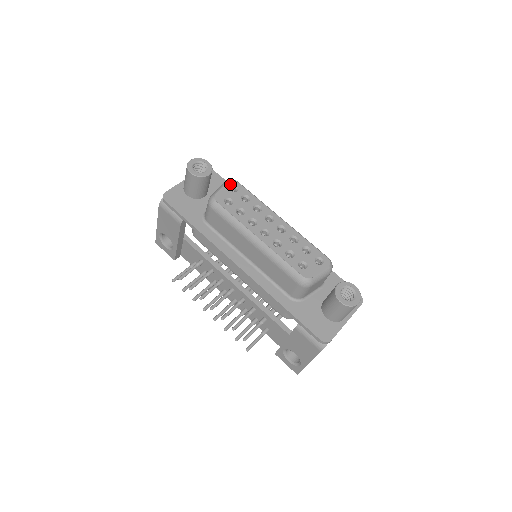
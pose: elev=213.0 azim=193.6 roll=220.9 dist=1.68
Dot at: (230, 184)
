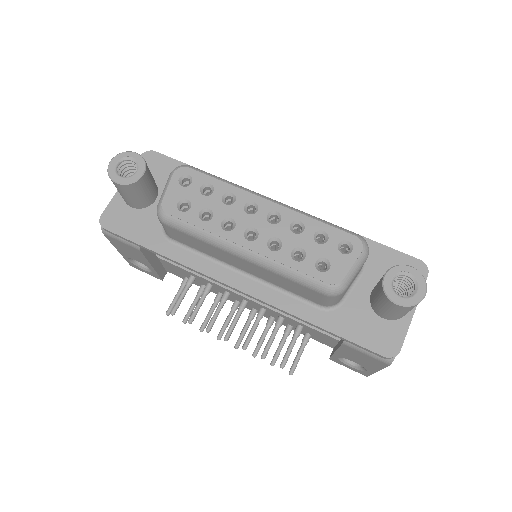
Dot at: (178, 176)
